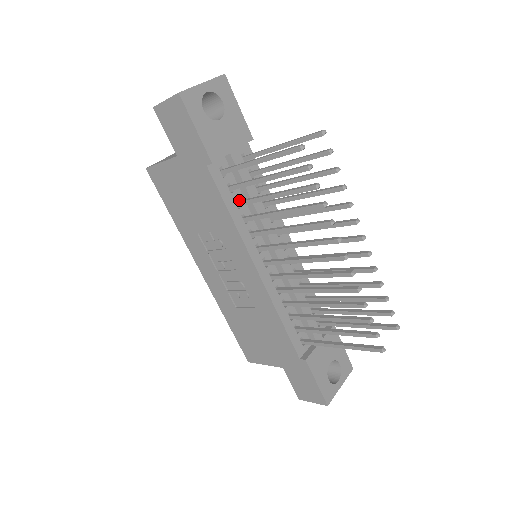
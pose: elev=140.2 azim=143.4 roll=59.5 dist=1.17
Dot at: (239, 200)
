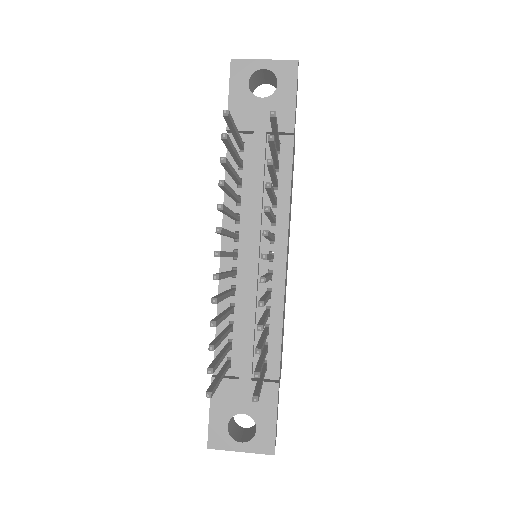
Dot at: (244, 181)
